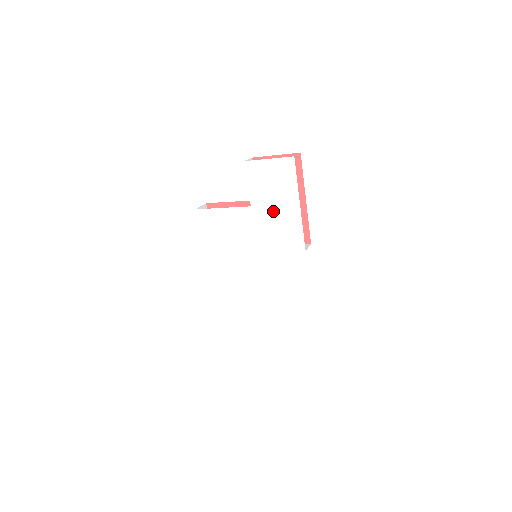
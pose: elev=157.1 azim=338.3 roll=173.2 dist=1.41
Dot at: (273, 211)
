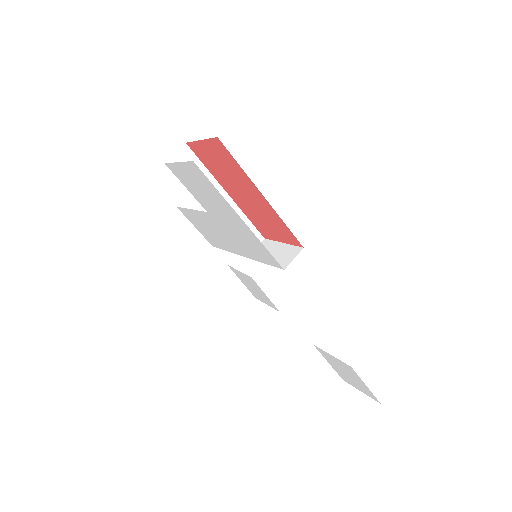
Dot at: (226, 221)
